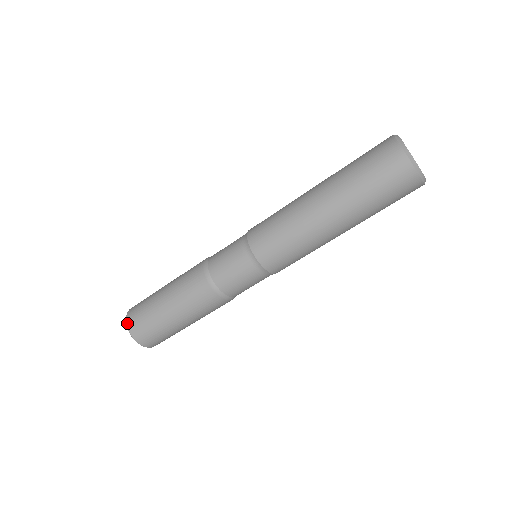
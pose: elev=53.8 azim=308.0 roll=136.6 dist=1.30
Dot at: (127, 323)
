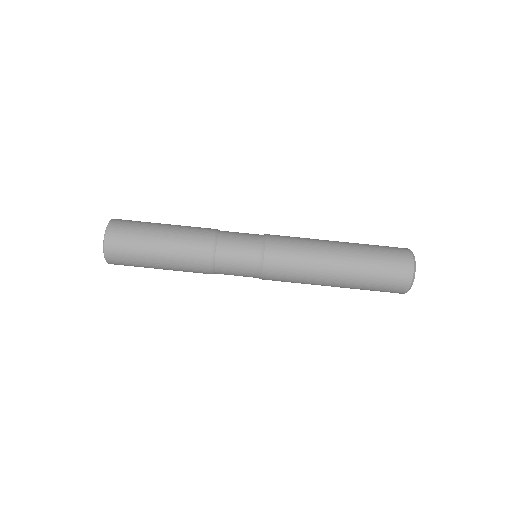
Dot at: (112, 220)
